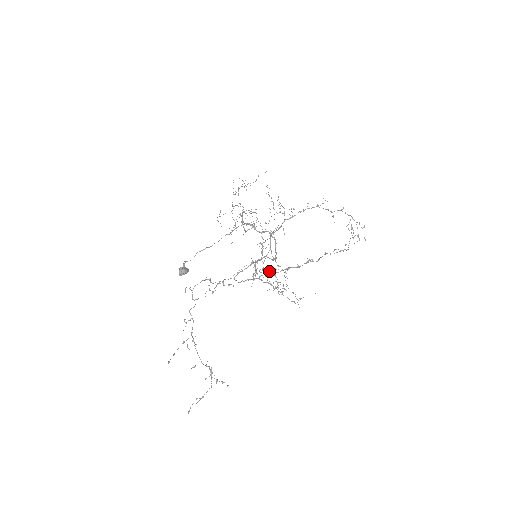
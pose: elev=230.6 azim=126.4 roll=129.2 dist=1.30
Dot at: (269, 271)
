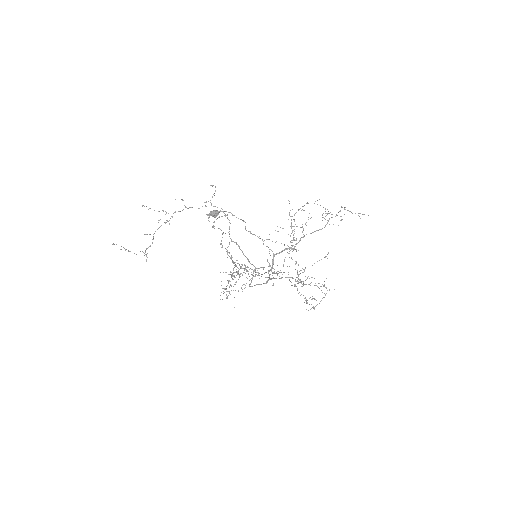
Dot at: occluded
